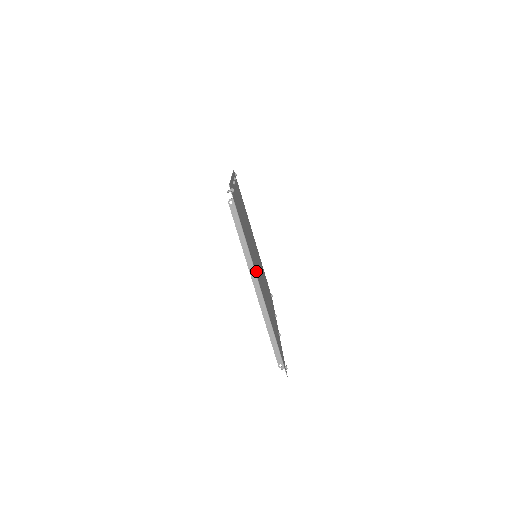
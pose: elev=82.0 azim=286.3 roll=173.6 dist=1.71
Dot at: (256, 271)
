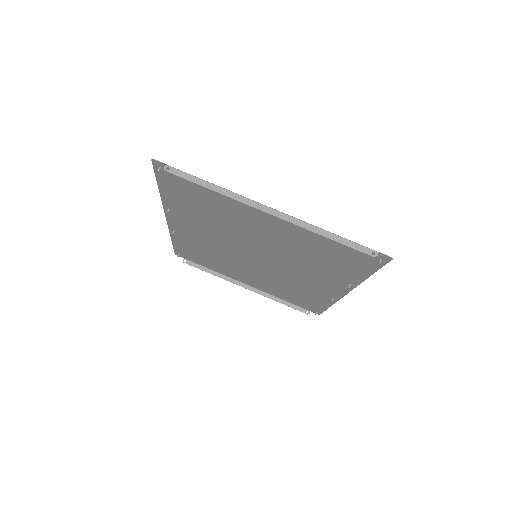
Dot at: (255, 211)
